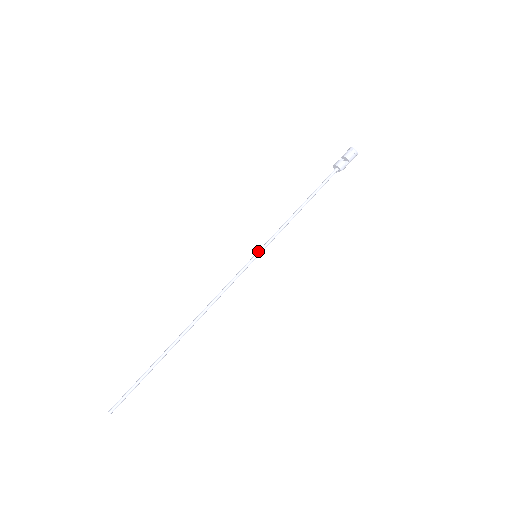
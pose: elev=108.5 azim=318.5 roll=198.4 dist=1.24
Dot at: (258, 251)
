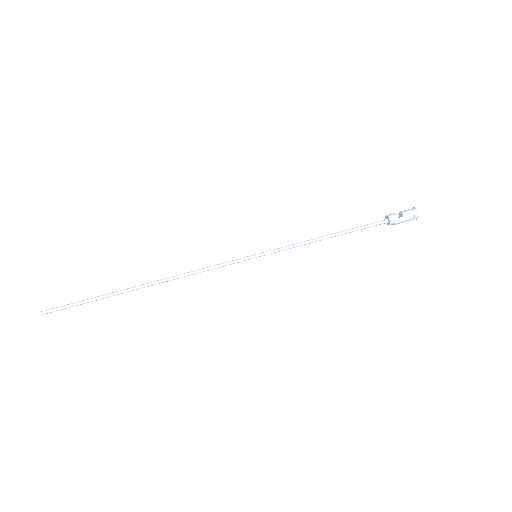
Dot at: (260, 253)
